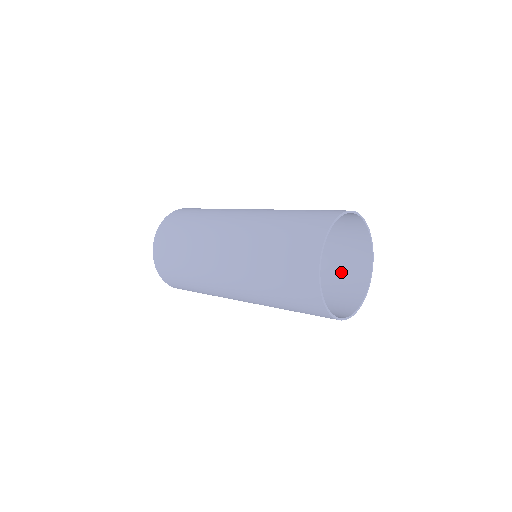
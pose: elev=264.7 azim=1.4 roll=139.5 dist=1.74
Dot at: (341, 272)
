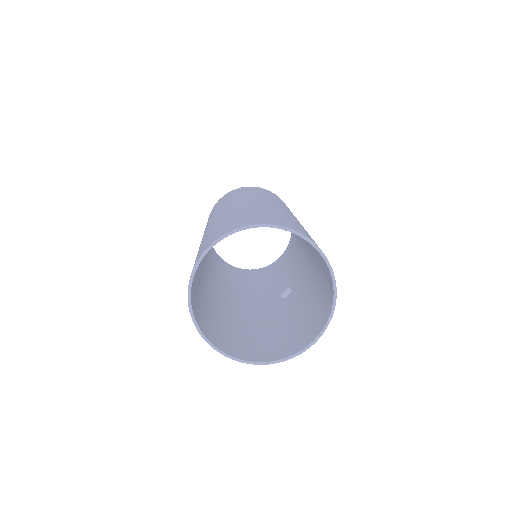
Dot at: (283, 336)
